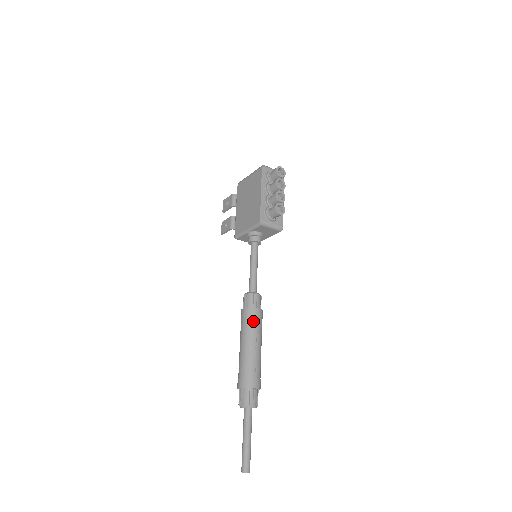
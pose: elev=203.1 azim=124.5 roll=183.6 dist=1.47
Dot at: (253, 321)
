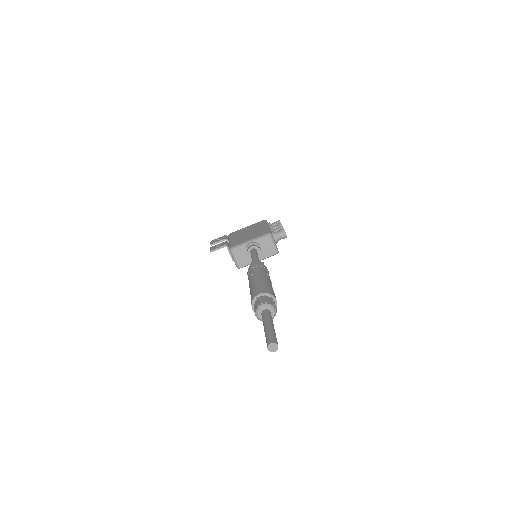
Dot at: (266, 270)
